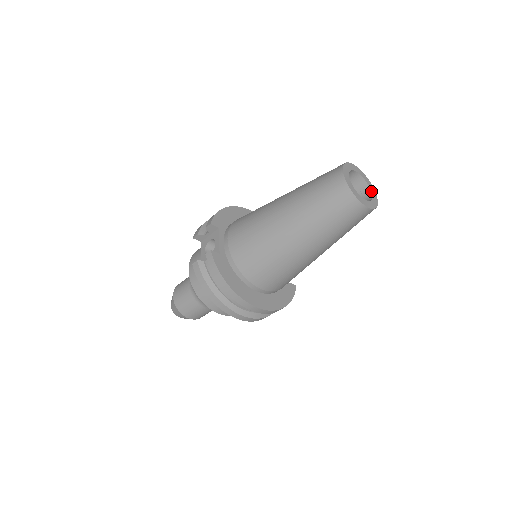
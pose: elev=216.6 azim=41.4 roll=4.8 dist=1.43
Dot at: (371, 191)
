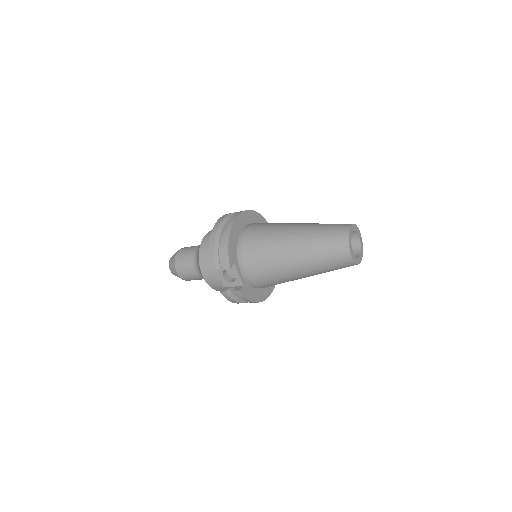
Dot at: (359, 236)
